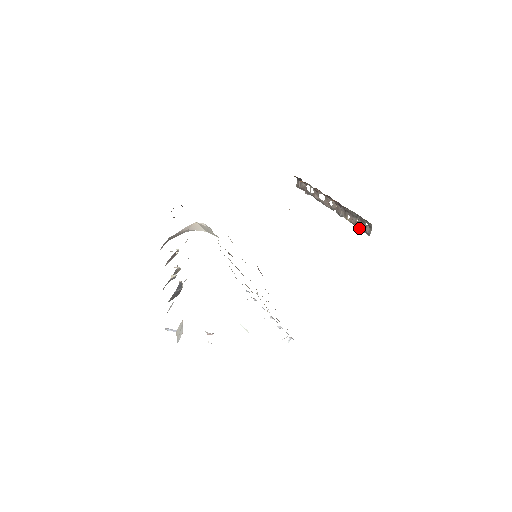
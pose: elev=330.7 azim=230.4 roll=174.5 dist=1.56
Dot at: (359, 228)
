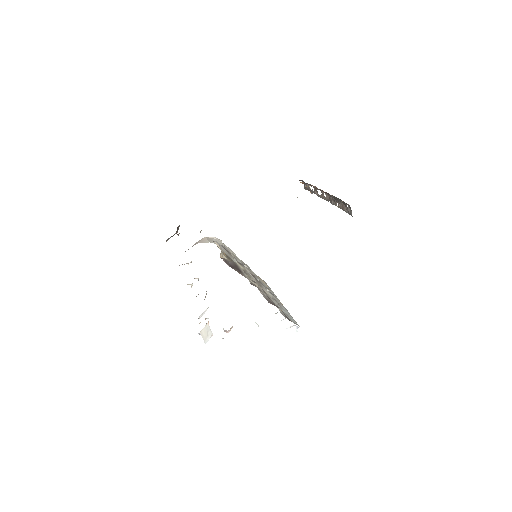
Dot at: (345, 211)
